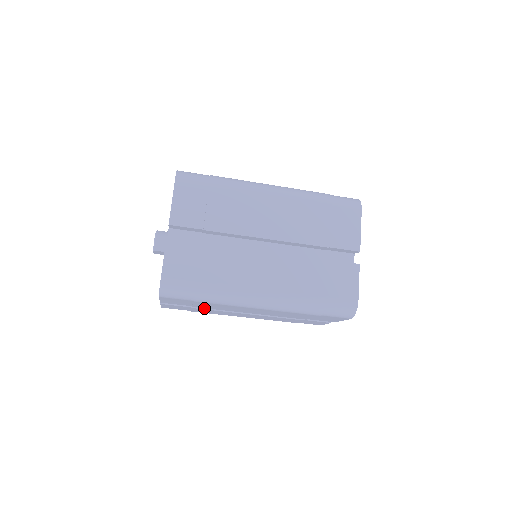
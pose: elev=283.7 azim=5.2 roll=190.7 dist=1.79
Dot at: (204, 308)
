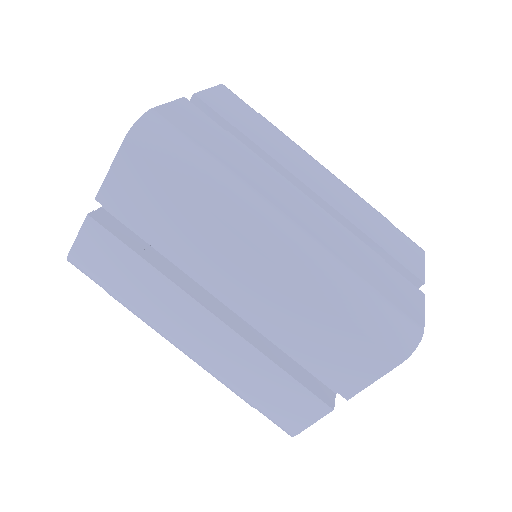
Dot at: (150, 262)
